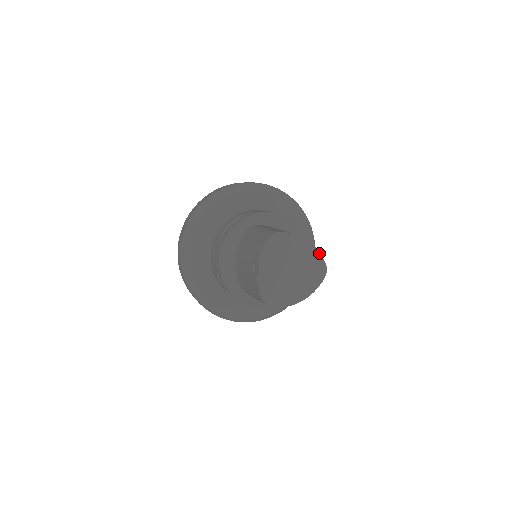
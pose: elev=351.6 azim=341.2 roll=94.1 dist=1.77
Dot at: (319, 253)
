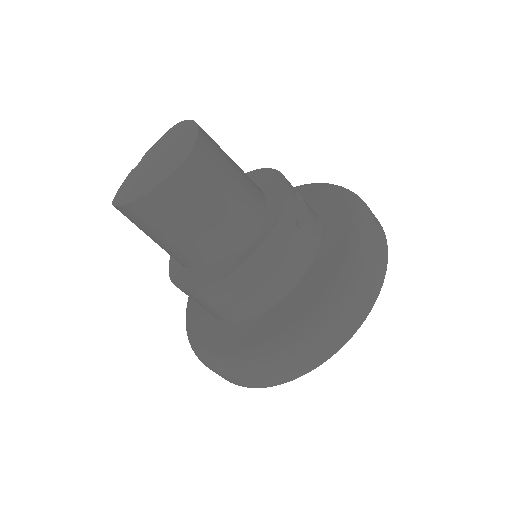
Dot at: (197, 136)
